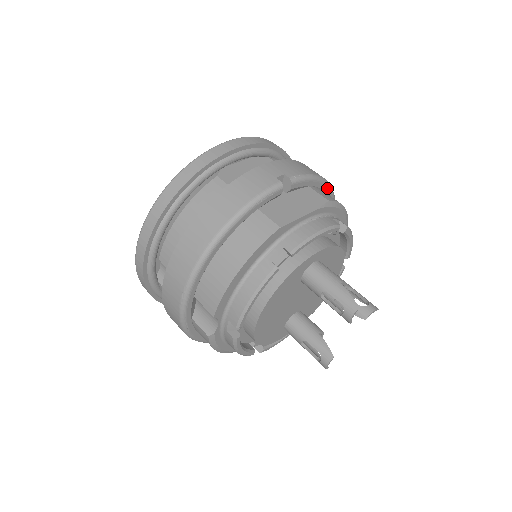
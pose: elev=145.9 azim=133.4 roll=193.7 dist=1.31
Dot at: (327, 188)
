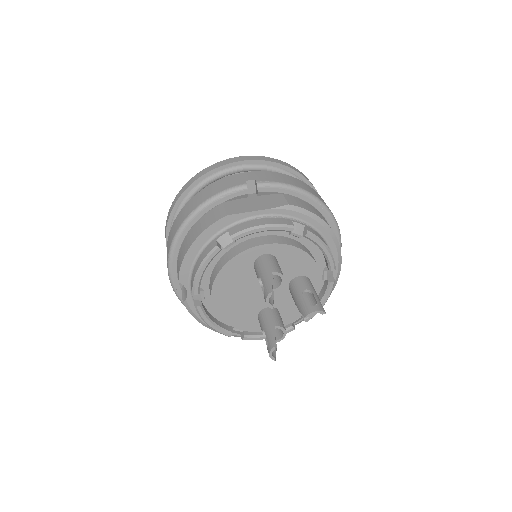
Dot at: (312, 201)
